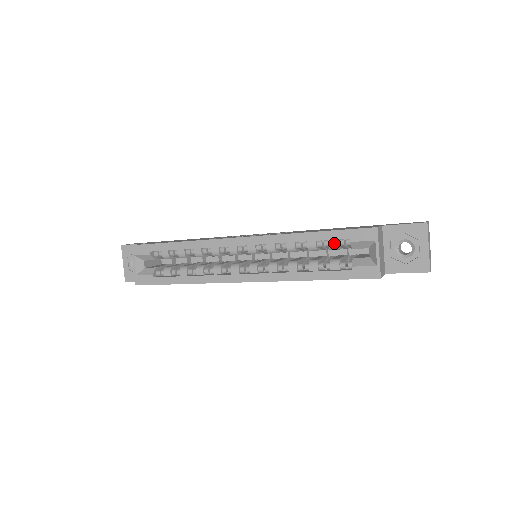
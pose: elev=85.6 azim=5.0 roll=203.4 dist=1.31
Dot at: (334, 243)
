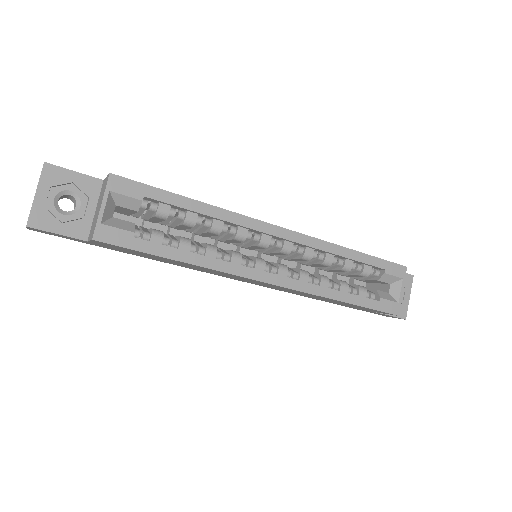
Dot at: (368, 269)
